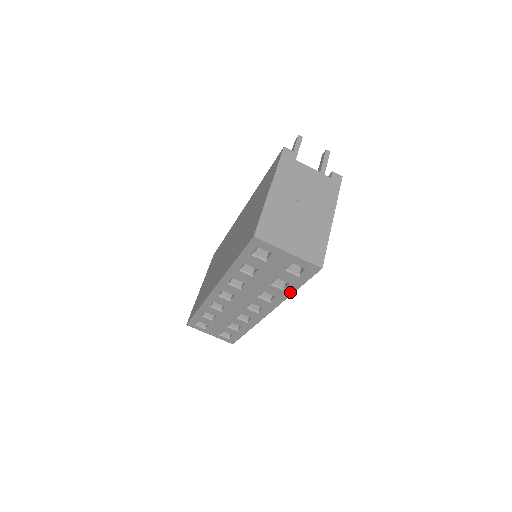
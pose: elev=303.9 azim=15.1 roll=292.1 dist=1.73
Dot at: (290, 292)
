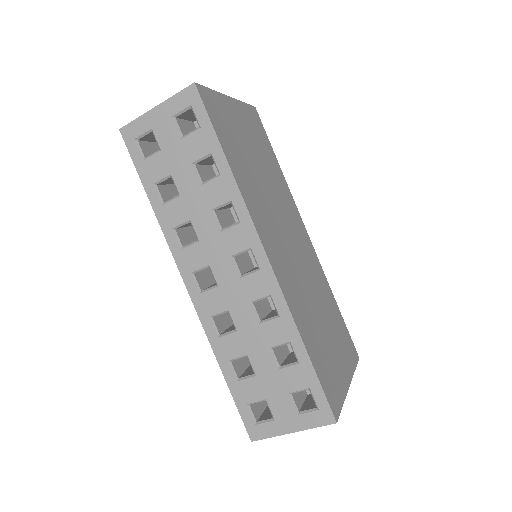
Dot at: (226, 169)
